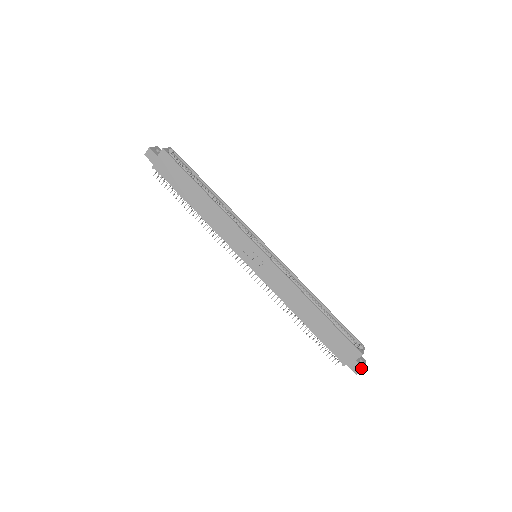
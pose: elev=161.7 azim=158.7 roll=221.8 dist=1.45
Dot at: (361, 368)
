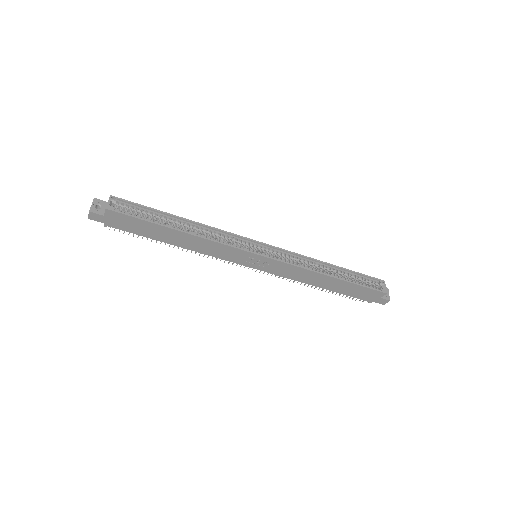
Dot at: (387, 301)
